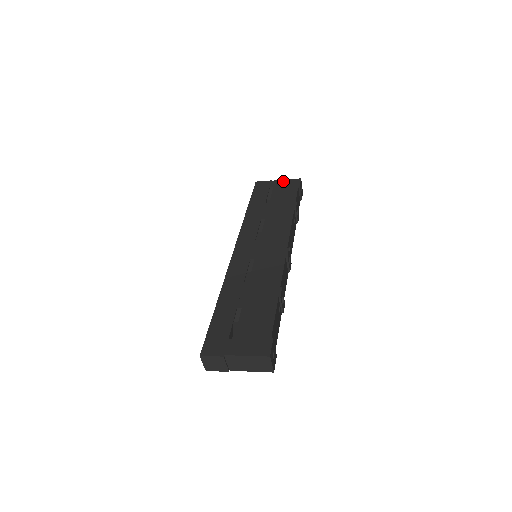
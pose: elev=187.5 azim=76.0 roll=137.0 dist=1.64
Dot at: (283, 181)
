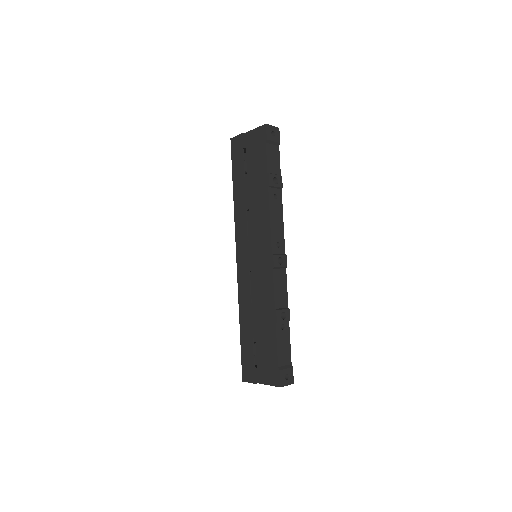
Dot at: (251, 134)
